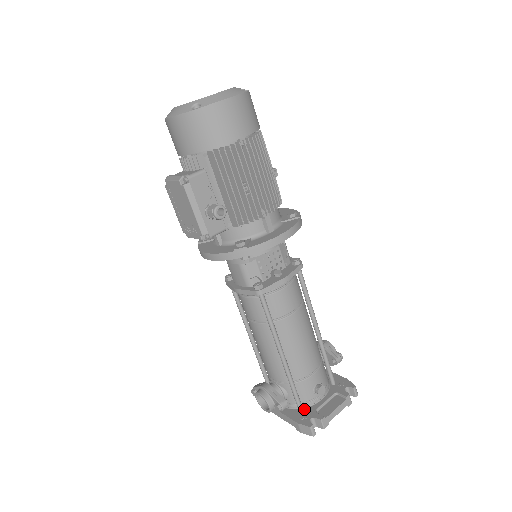
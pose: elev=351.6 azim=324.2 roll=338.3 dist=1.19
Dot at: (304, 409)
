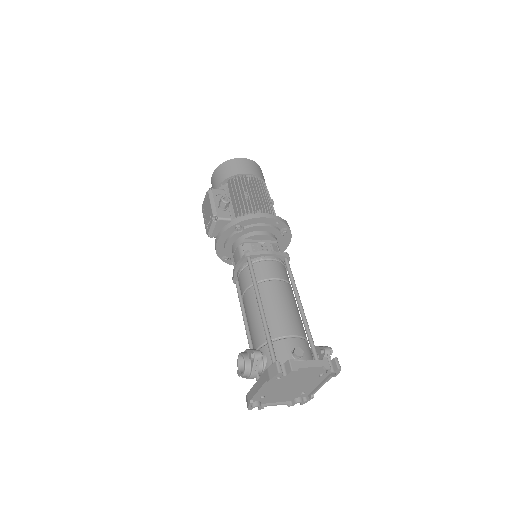
Dot at: occluded
